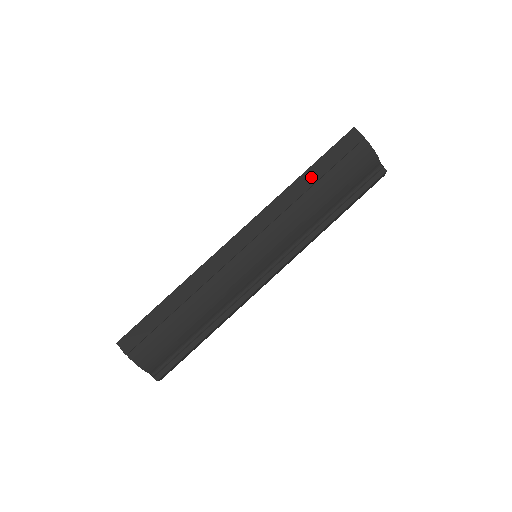
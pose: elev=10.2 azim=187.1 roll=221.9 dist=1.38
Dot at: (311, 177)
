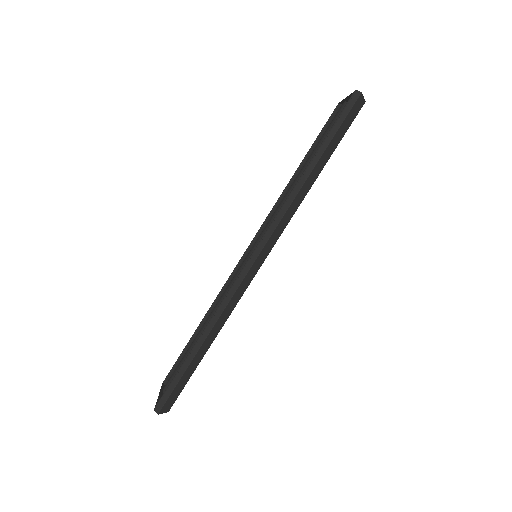
Dot at: (320, 167)
